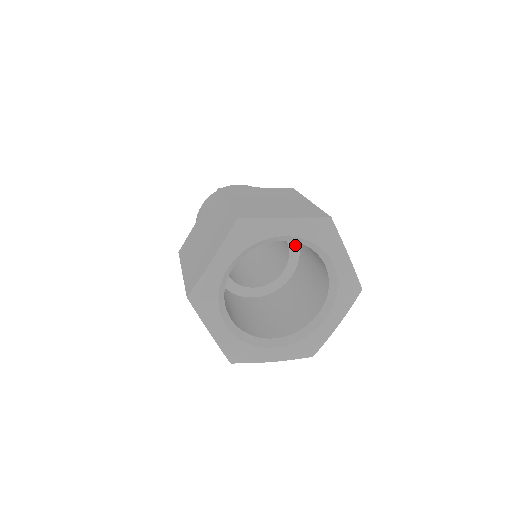
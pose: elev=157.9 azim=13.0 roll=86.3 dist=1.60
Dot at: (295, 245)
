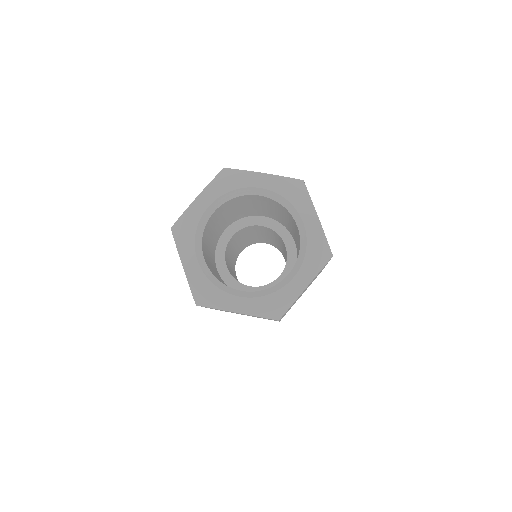
Dot at: (293, 252)
